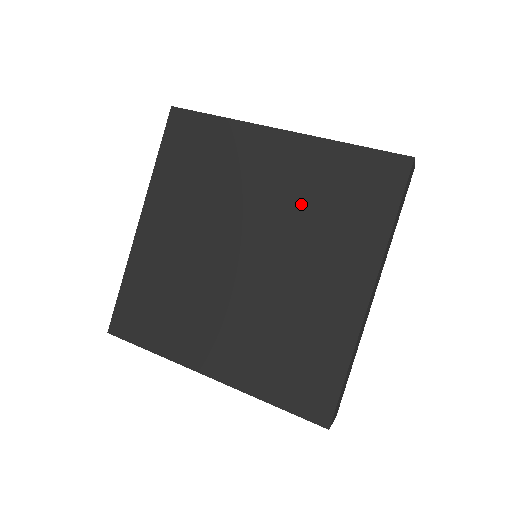
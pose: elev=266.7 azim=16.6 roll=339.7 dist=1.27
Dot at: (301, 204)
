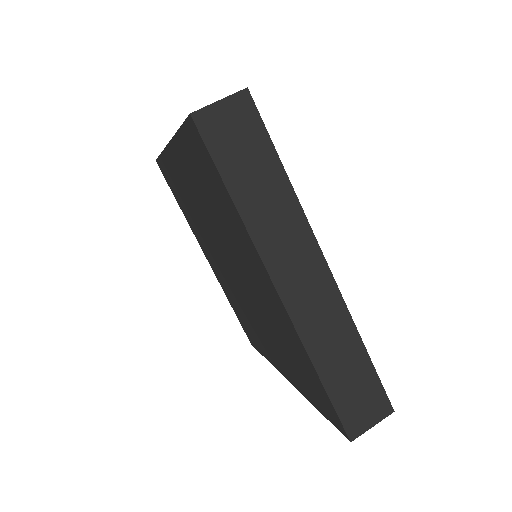
Dot at: (210, 210)
